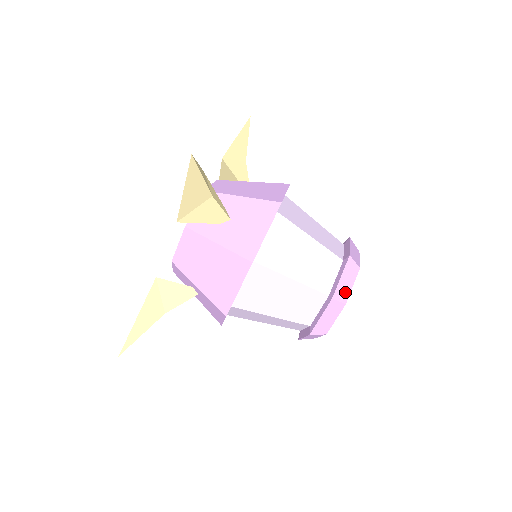
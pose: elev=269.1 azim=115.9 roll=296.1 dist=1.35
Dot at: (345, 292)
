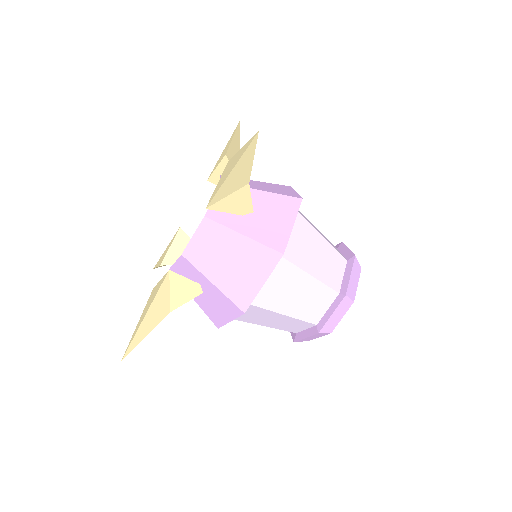
Dot at: (353, 290)
